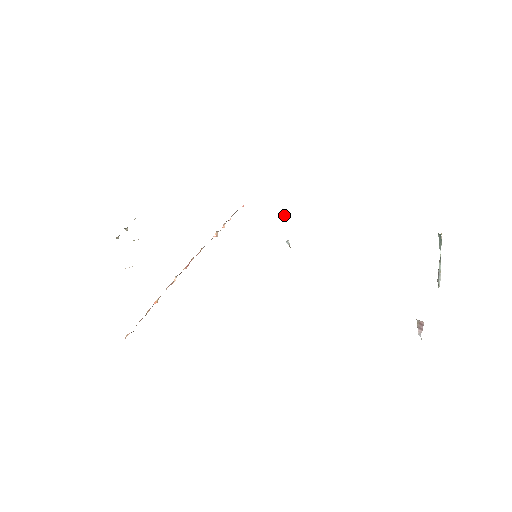
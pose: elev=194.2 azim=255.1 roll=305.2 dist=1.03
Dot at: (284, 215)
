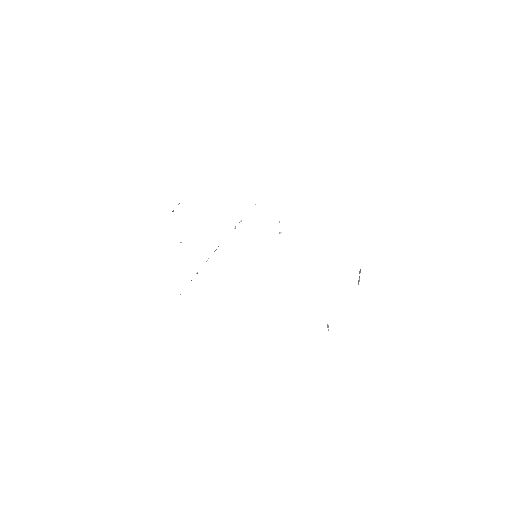
Dot at: (279, 222)
